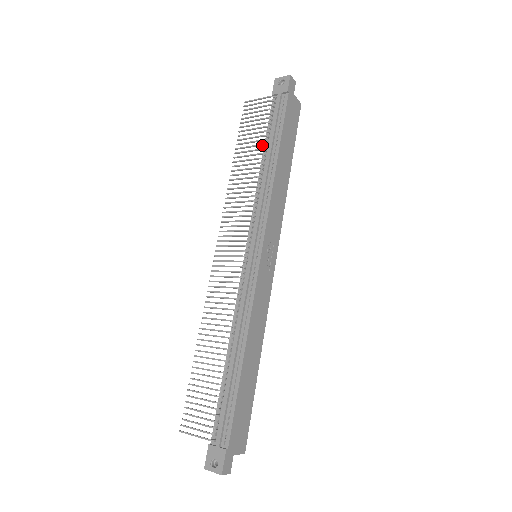
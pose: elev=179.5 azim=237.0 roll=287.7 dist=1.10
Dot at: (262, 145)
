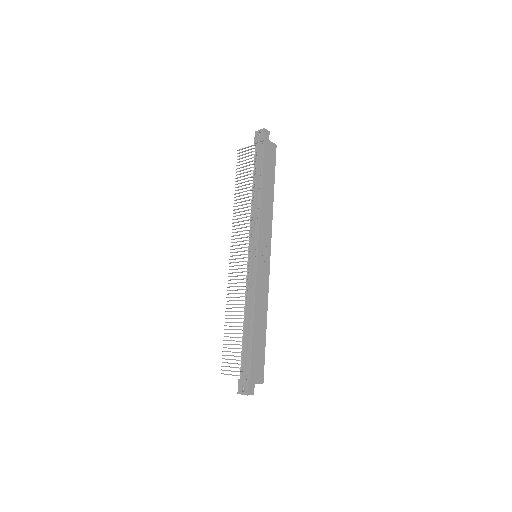
Dot at: (251, 180)
